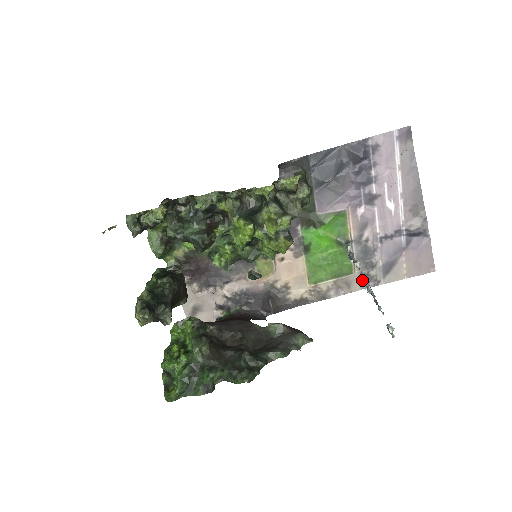
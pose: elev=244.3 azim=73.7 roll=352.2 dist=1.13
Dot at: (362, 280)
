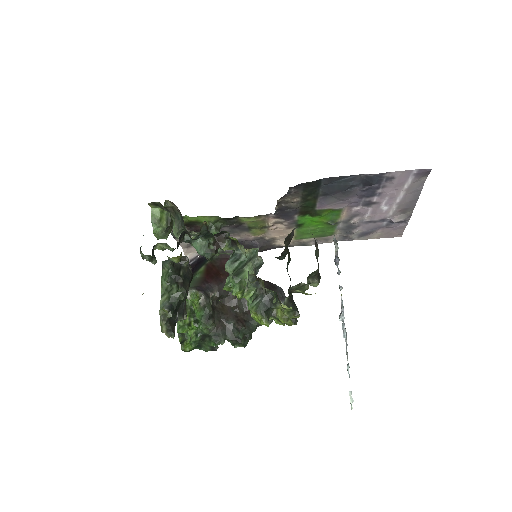
Dot at: (341, 318)
